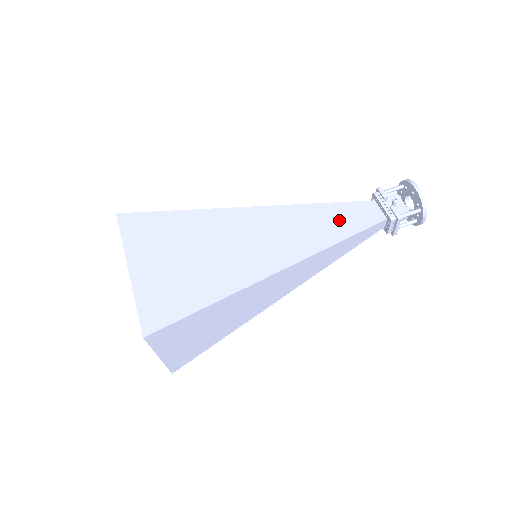
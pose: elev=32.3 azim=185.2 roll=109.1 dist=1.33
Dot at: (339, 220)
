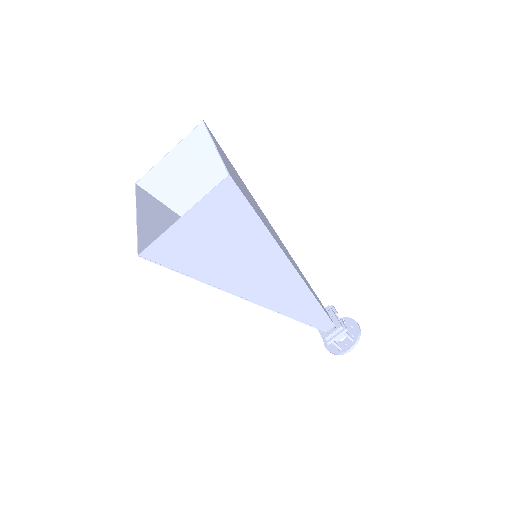
Dot at: occluded
